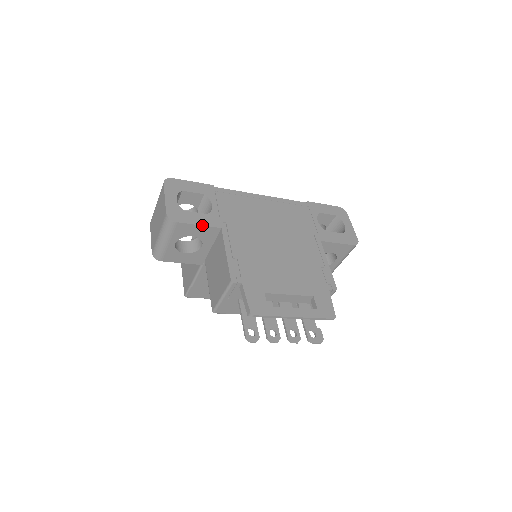
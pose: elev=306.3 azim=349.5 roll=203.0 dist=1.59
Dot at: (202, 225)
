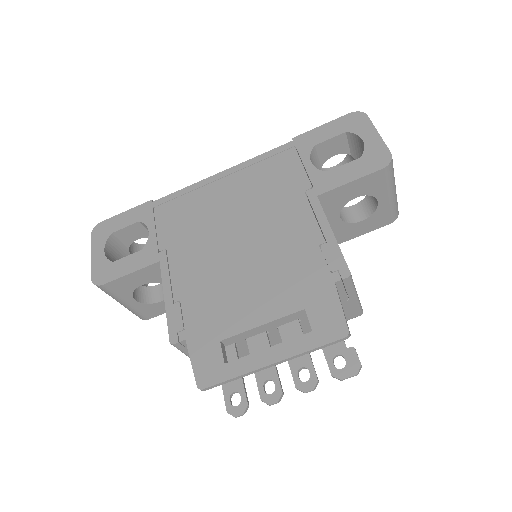
Dot at: (134, 271)
